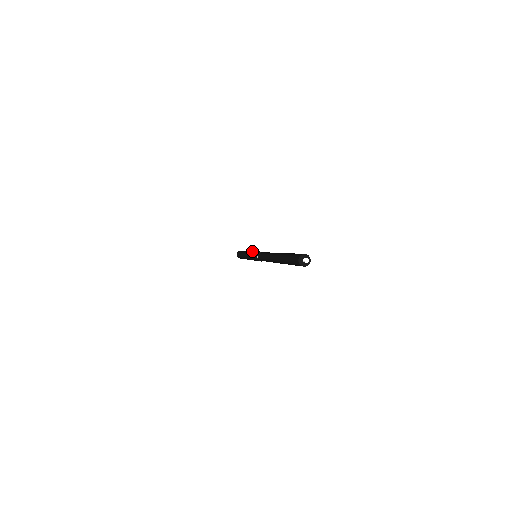
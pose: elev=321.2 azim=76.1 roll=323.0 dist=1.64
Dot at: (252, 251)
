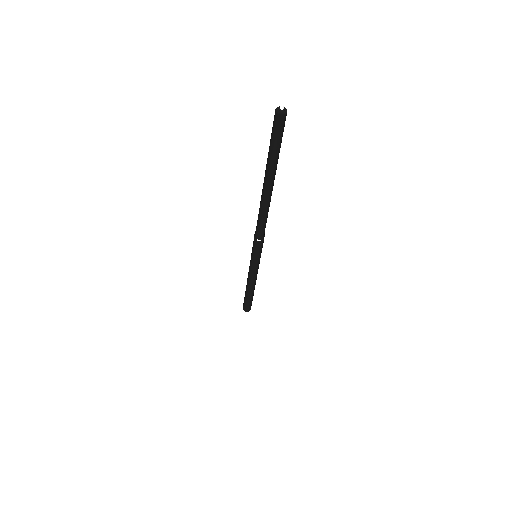
Dot at: occluded
